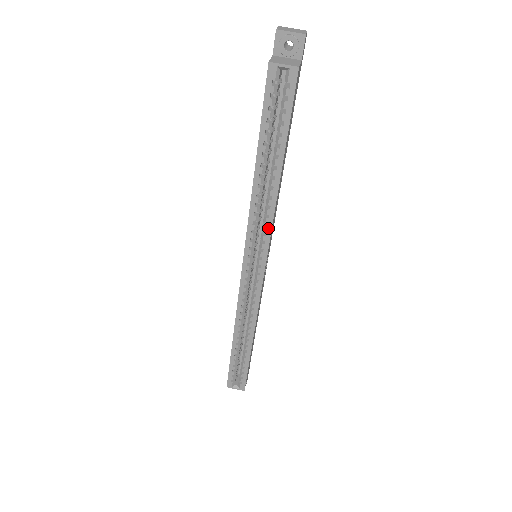
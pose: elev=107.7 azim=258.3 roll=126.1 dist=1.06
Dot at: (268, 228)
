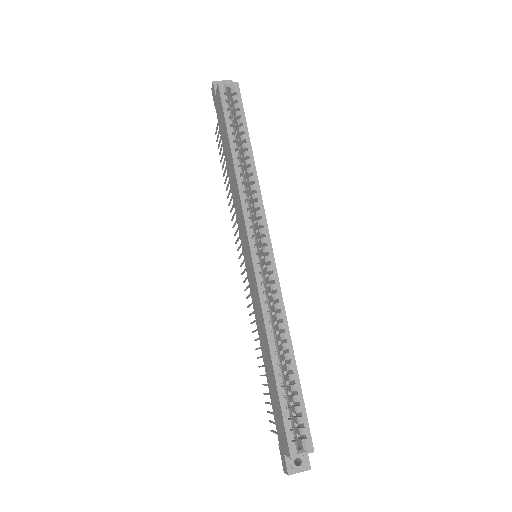
Dot at: (259, 202)
